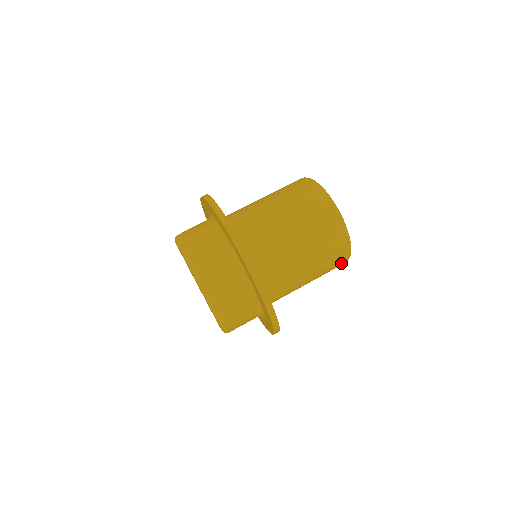
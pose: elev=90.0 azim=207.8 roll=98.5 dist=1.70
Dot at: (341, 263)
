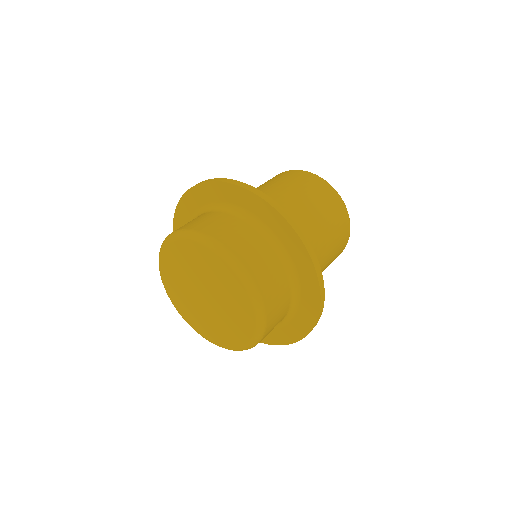
Dot at: (344, 221)
